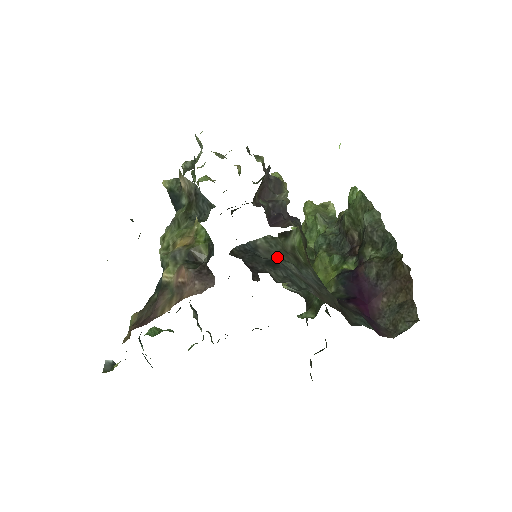
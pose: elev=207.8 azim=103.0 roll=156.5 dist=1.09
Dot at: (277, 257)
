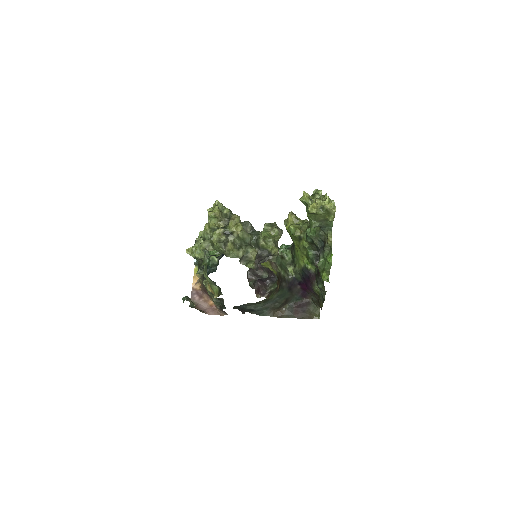
Dot at: (255, 305)
